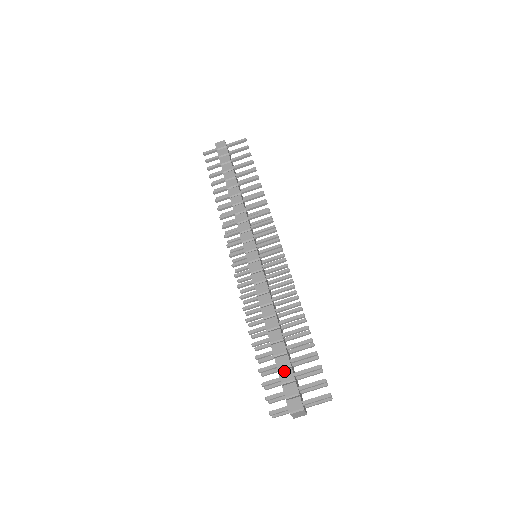
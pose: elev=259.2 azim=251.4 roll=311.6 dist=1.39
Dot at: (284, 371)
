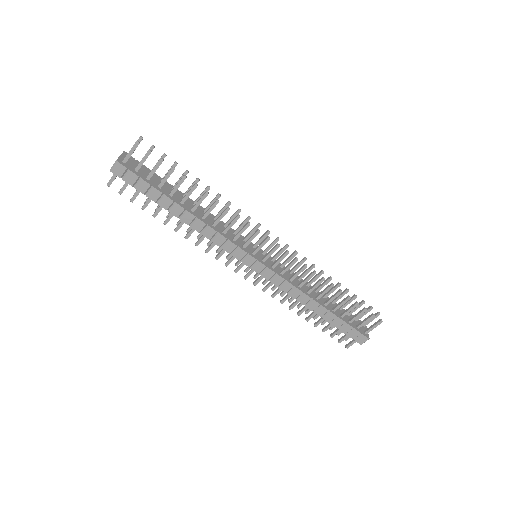
Dot at: (343, 328)
